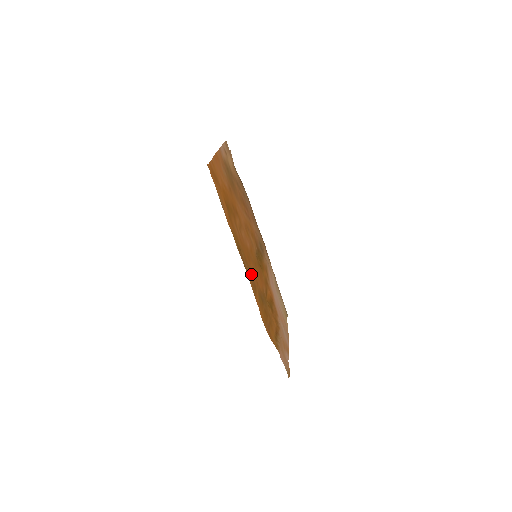
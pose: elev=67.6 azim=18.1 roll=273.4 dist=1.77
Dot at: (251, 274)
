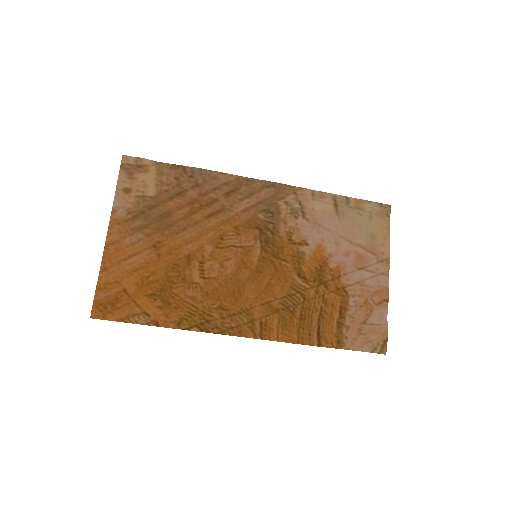
Dot at: (245, 317)
